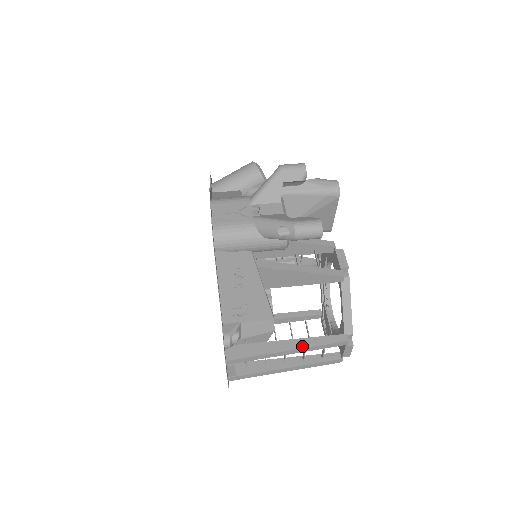
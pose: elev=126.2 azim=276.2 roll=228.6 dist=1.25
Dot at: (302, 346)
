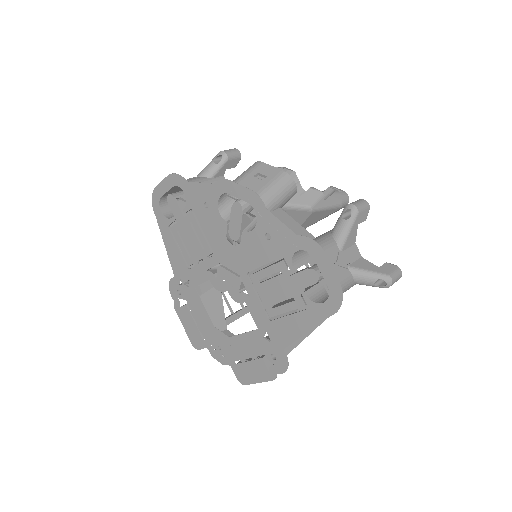
Dot at: (307, 334)
